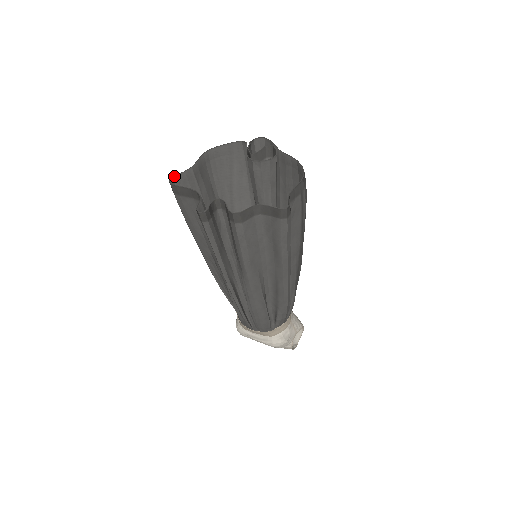
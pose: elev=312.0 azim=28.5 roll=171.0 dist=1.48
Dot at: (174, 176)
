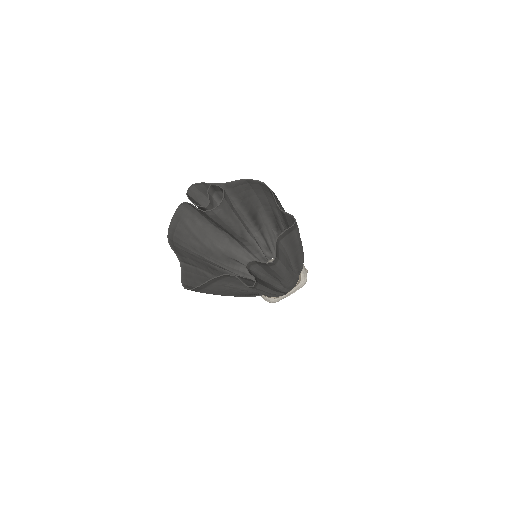
Dot at: (181, 281)
